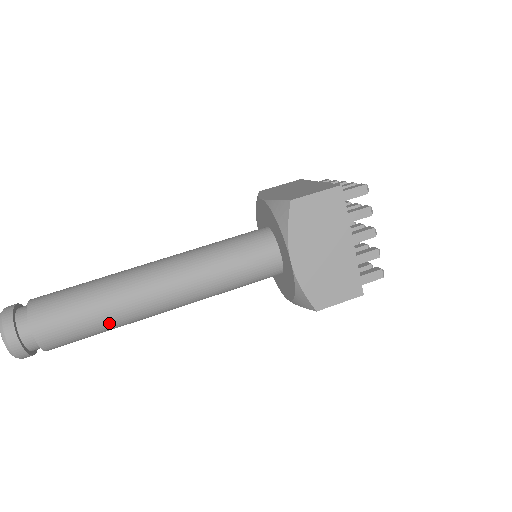
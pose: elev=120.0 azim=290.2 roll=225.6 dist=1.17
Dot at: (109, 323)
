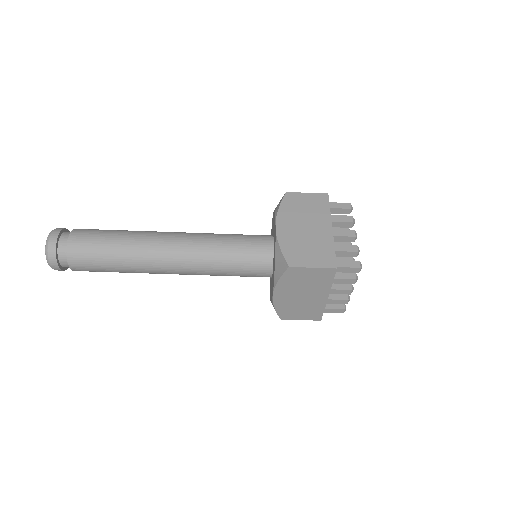
Dot at: (127, 272)
